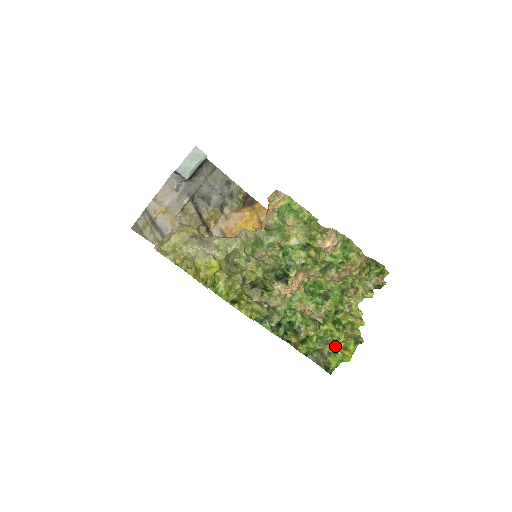
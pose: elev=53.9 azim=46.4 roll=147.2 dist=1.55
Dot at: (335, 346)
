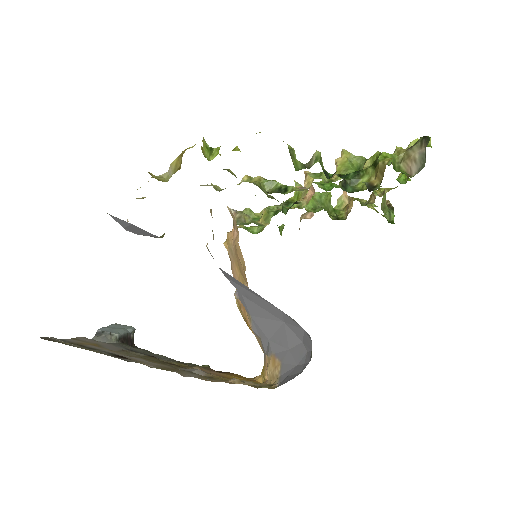
Dot at: occluded
